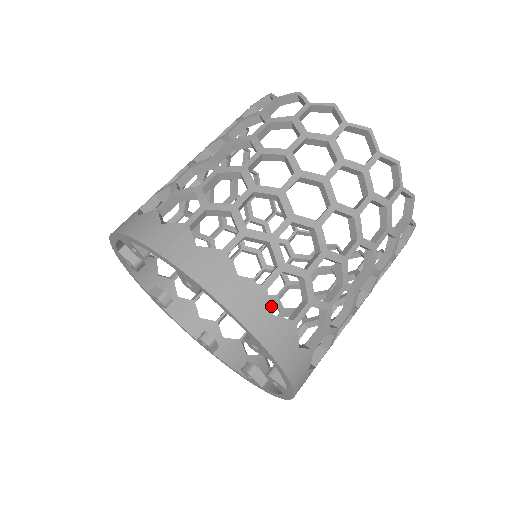
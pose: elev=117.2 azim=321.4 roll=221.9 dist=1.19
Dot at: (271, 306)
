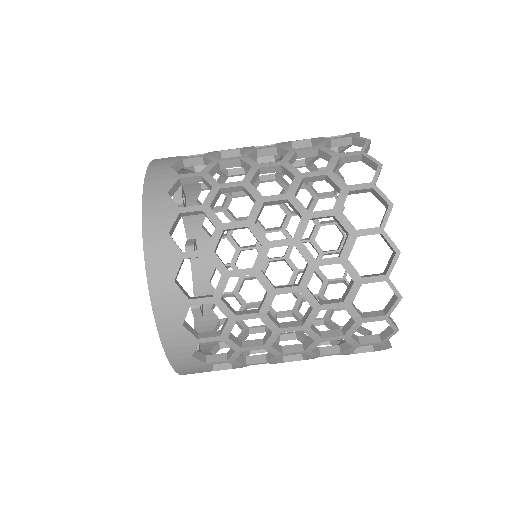
Dot at: occluded
